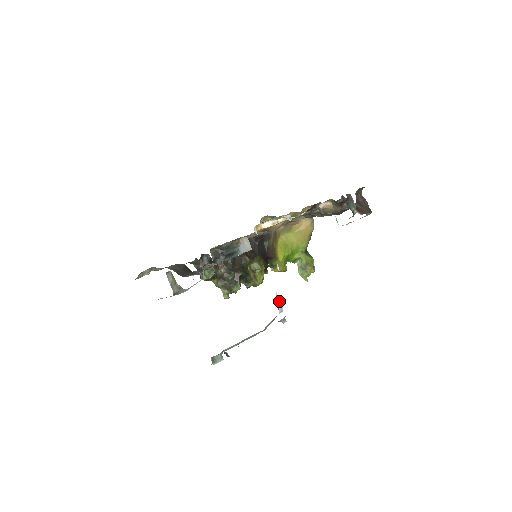
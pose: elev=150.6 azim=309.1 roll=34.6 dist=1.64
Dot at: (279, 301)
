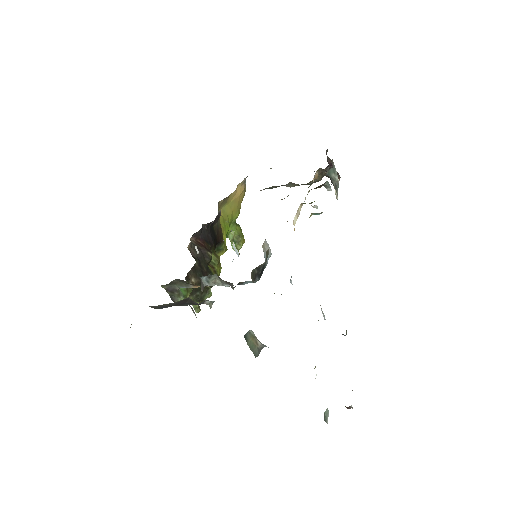
Dot at: (321, 309)
